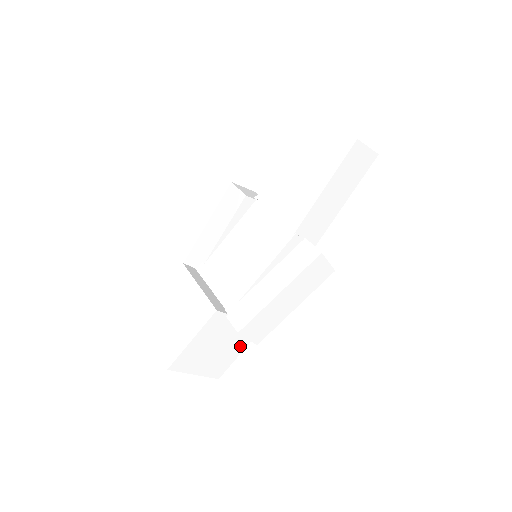
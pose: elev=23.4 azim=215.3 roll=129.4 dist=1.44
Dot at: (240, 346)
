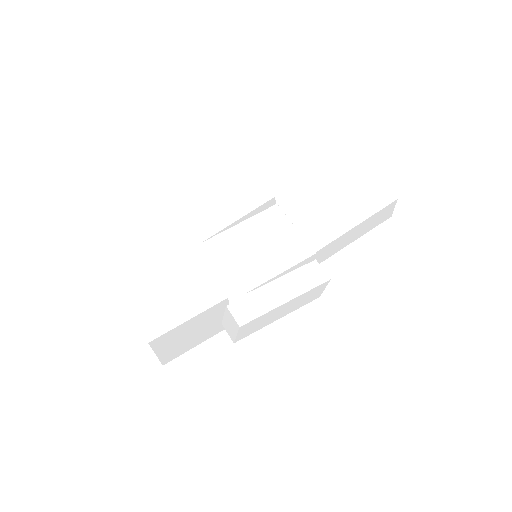
Dot at: (204, 338)
